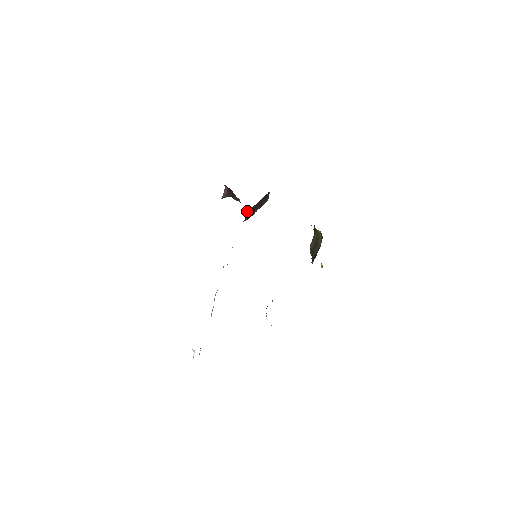
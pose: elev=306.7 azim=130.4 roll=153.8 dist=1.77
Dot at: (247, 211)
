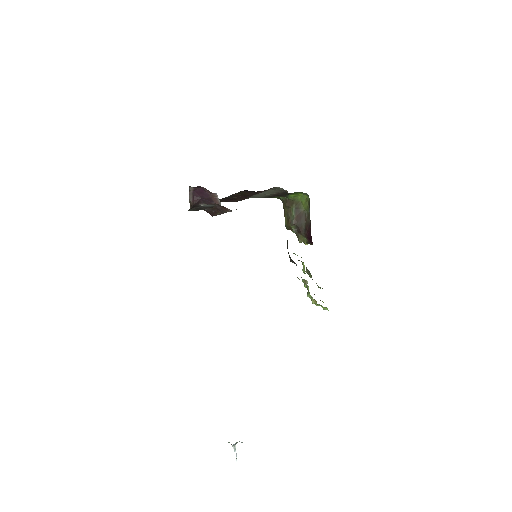
Dot at: occluded
